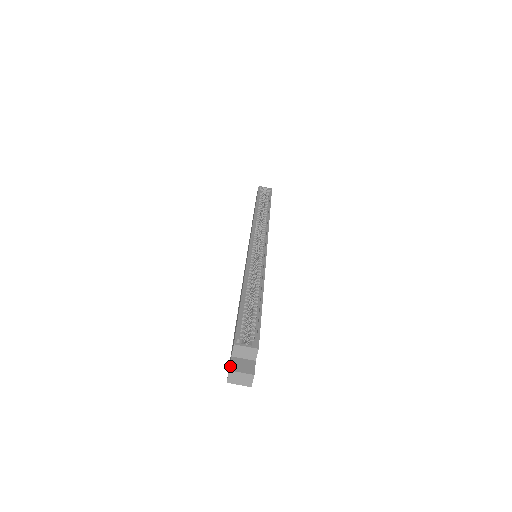
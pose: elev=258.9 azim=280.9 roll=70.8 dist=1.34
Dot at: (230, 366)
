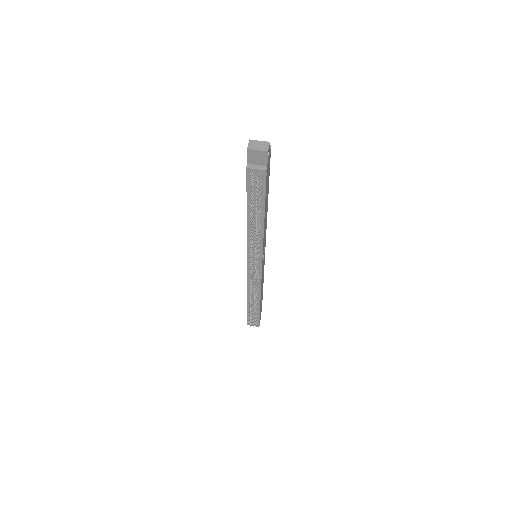
Dot at: (250, 143)
